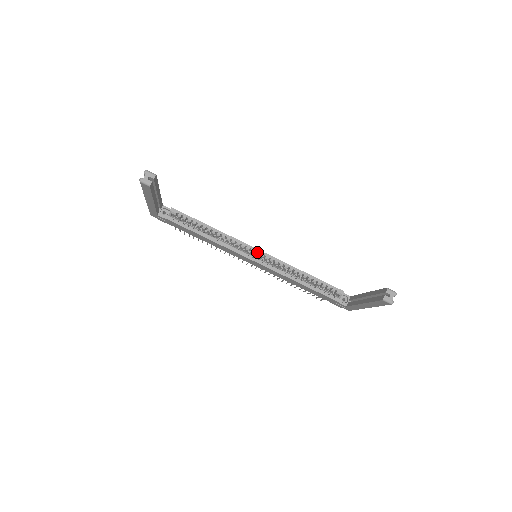
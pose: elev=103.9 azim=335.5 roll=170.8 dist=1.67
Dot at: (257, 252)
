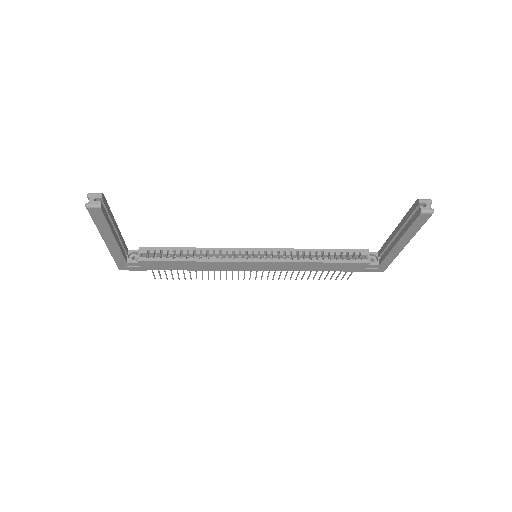
Dot at: (255, 251)
